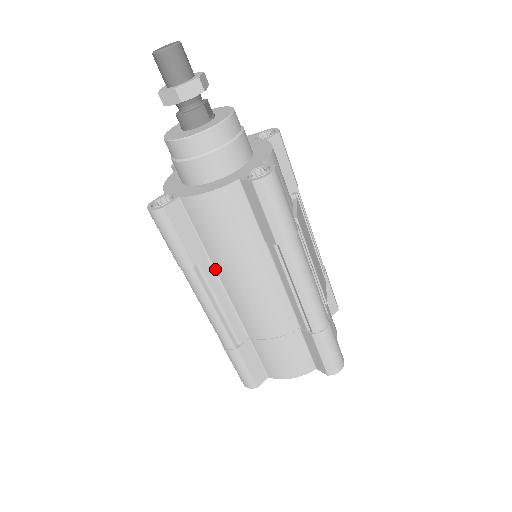
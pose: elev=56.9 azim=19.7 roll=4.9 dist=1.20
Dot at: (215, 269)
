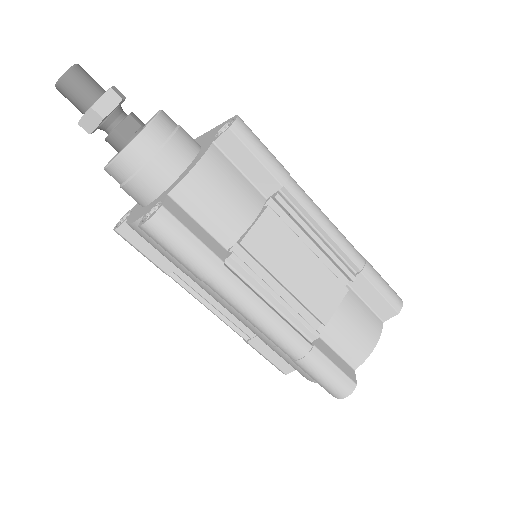
Dot at: occluded
